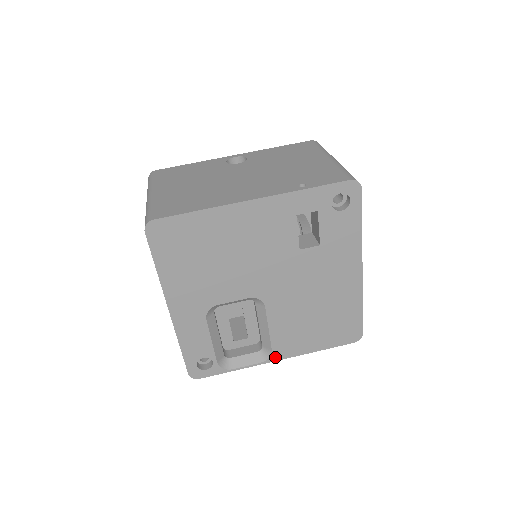
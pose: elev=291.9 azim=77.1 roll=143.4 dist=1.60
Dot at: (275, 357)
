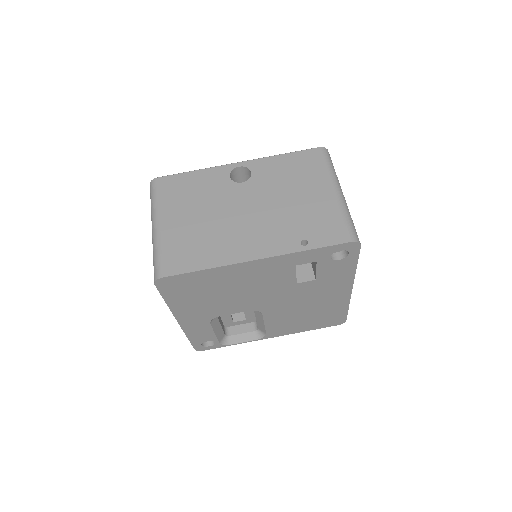
Dot at: (268, 336)
